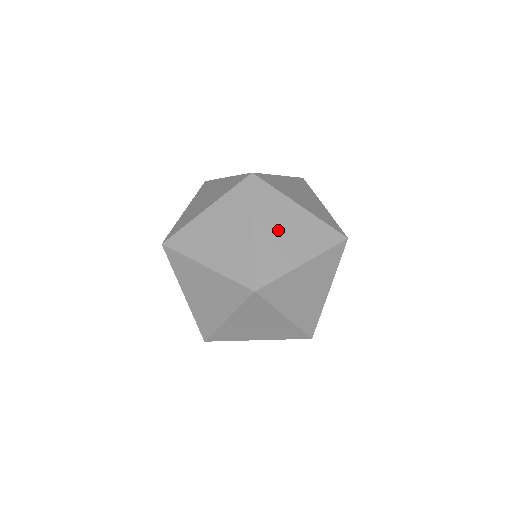
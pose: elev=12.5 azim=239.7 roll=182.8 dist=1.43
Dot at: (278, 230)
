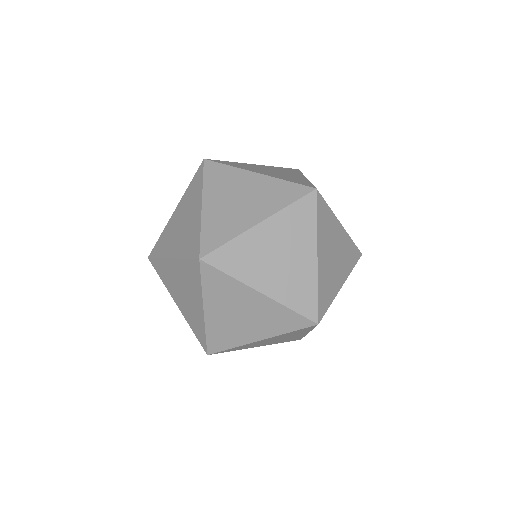
Dot at: (229, 199)
